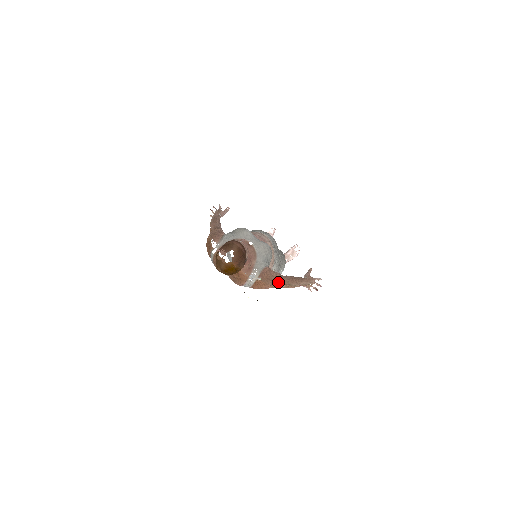
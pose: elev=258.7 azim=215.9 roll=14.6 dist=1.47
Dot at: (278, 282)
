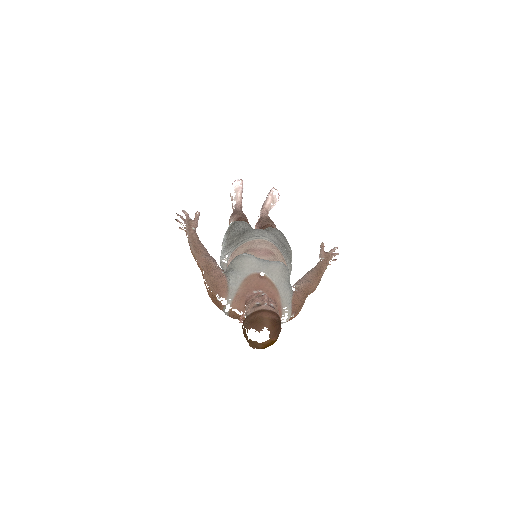
Dot at: (306, 295)
